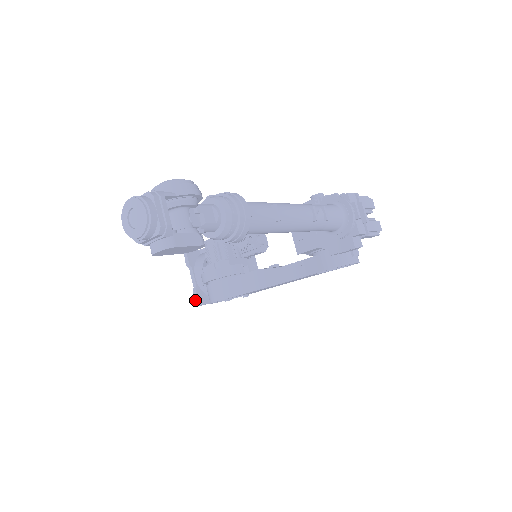
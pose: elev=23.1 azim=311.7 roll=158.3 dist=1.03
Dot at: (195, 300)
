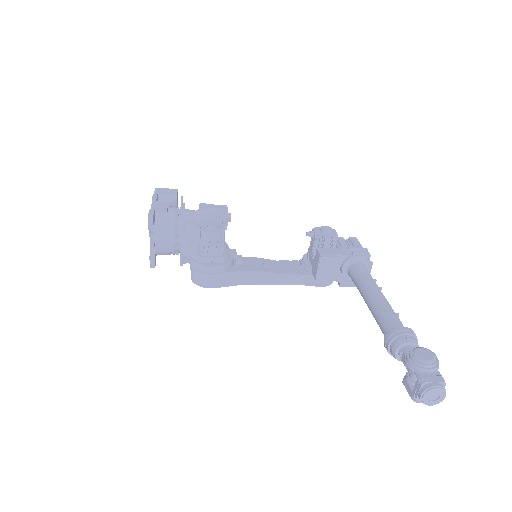
Dot at: (151, 264)
